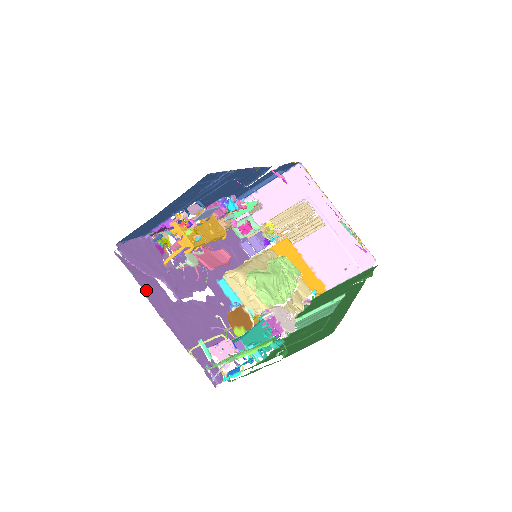
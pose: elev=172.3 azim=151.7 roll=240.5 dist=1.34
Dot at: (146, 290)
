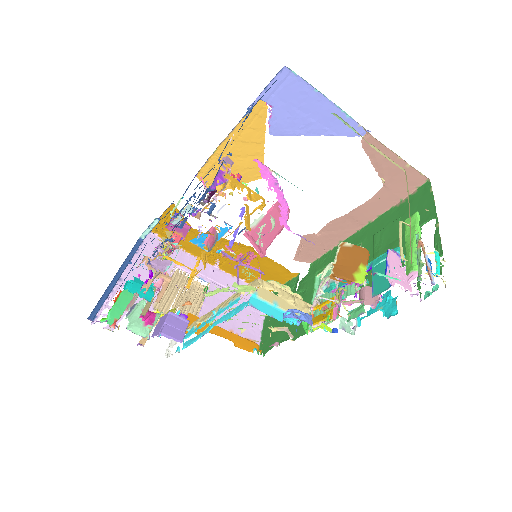
Dot at: occluded
